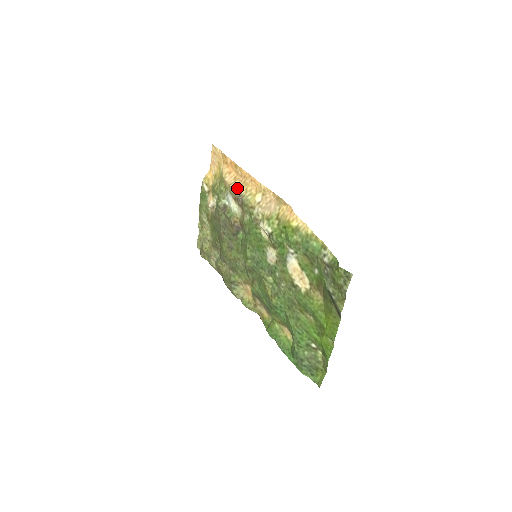
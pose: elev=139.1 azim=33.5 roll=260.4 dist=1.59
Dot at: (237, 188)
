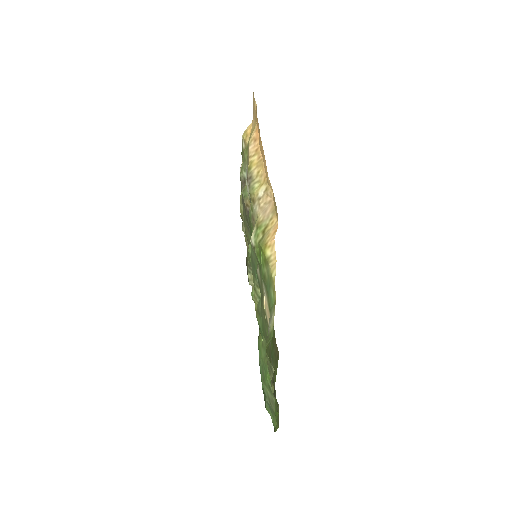
Dot at: (252, 166)
